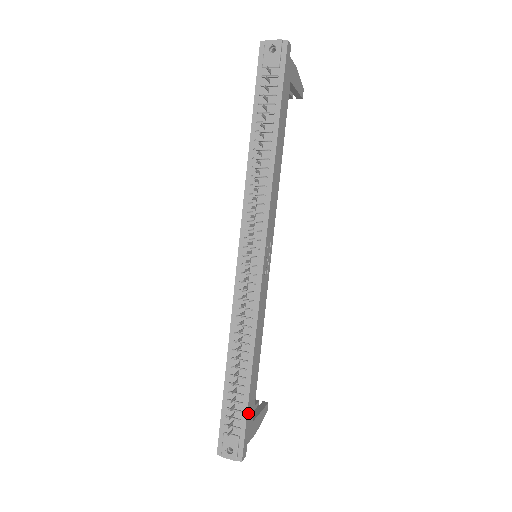
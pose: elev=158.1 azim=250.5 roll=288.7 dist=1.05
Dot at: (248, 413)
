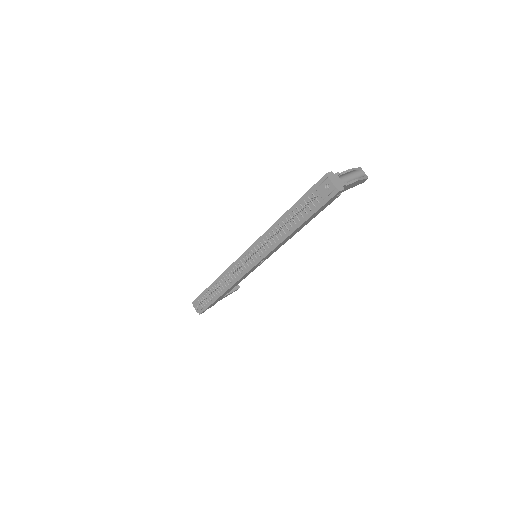
Dot at: (212, 304)
